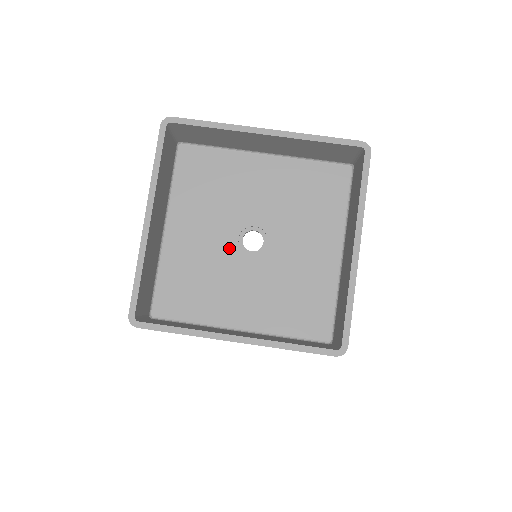
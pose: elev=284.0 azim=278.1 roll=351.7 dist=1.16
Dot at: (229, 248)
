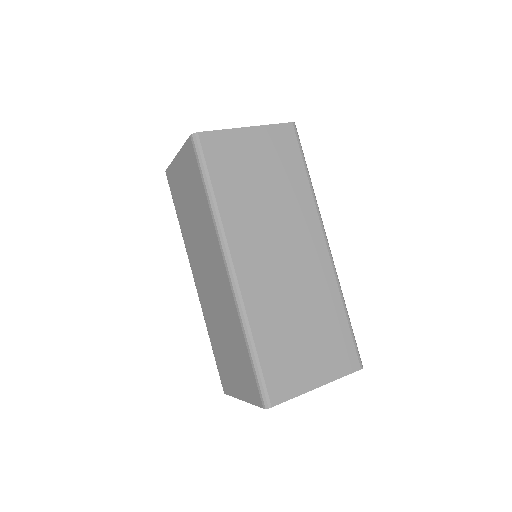
Dot at: occluded
